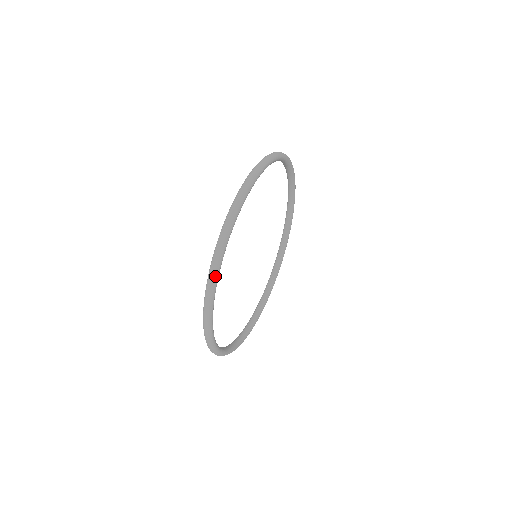
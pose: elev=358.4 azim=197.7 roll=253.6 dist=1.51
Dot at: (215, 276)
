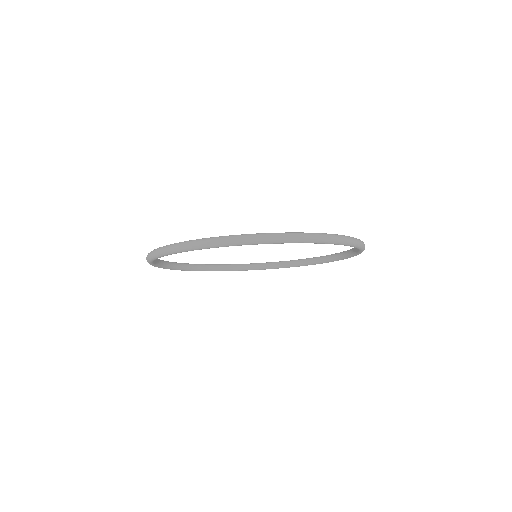
Dot at: occluded
